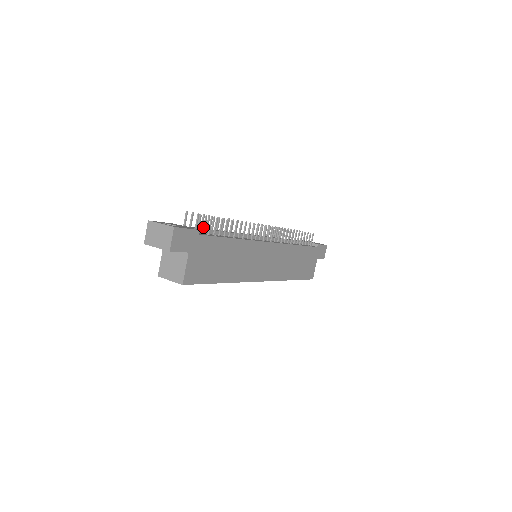
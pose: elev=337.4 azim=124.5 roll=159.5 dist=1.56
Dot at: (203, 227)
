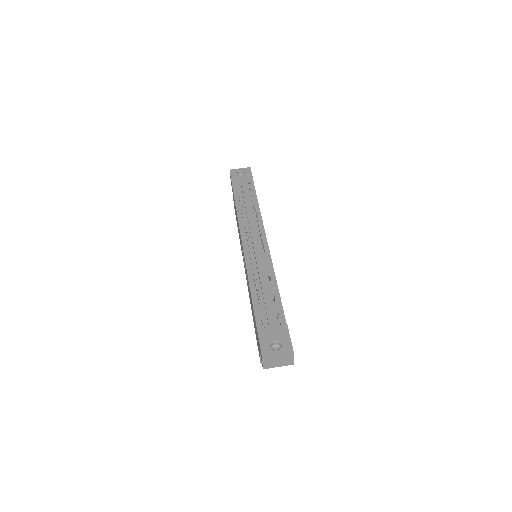
Dot at: occluded
